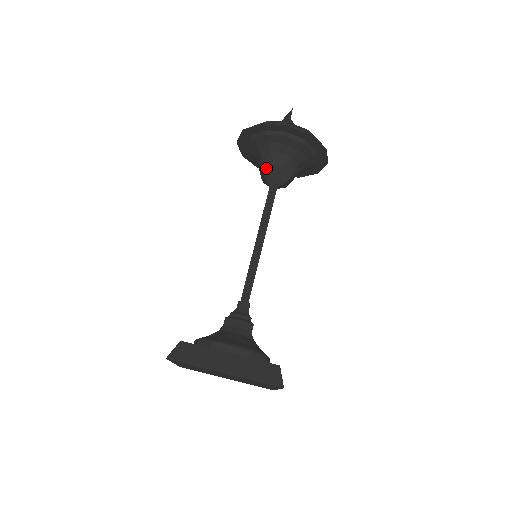
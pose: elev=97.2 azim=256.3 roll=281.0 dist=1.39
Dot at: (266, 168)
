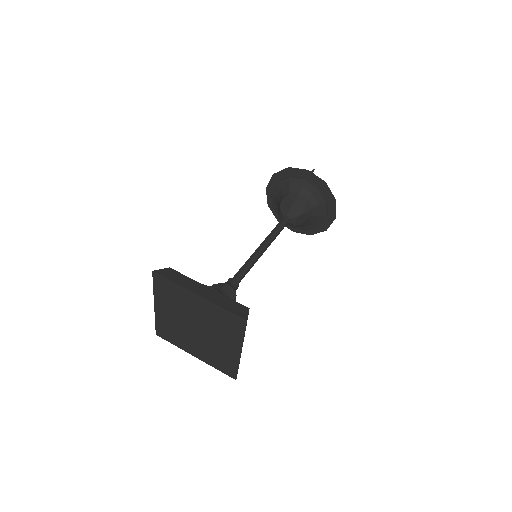
Dot at: (284, 203)
